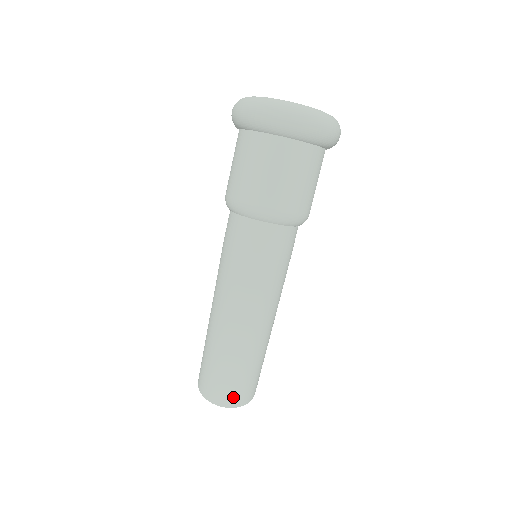
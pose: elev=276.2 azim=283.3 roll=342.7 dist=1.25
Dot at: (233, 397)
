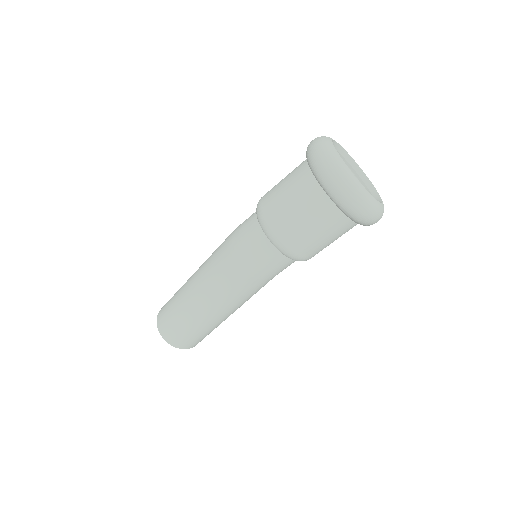
Dot at: (170, 333)
